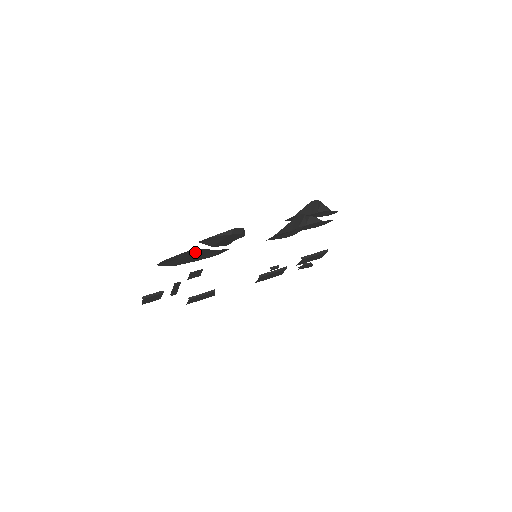
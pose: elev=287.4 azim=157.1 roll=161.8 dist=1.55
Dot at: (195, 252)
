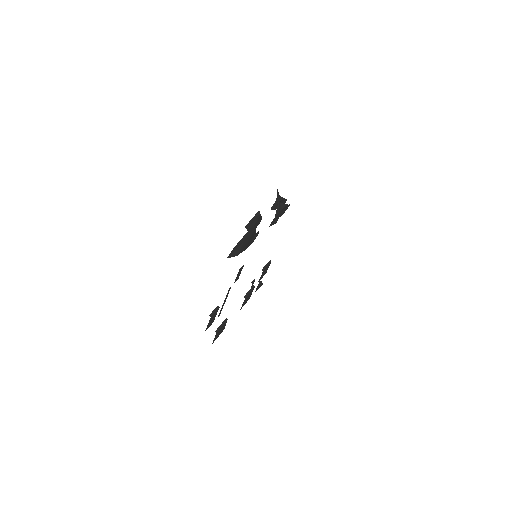
Dot at: (251, 231)
